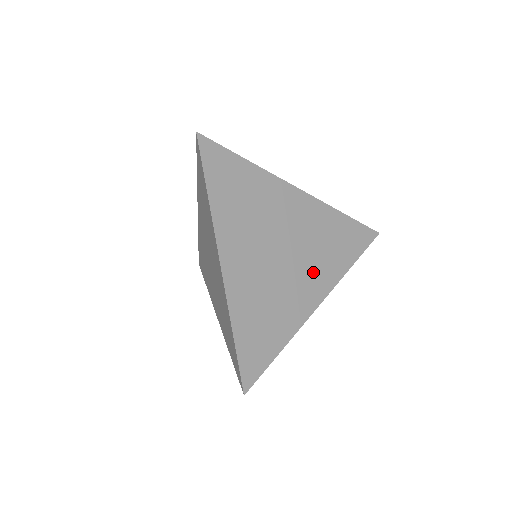
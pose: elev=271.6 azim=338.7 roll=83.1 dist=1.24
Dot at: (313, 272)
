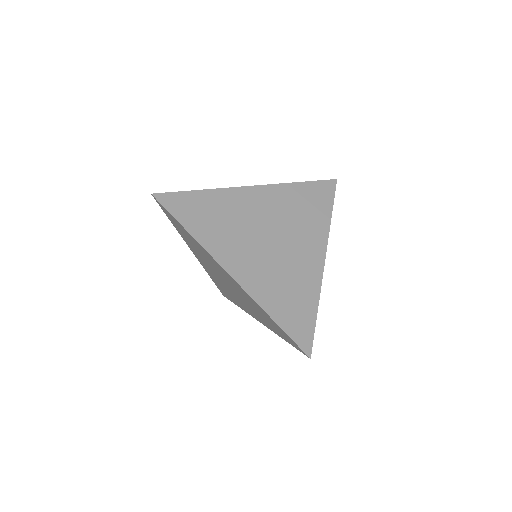
Dot at: (304, 238)
